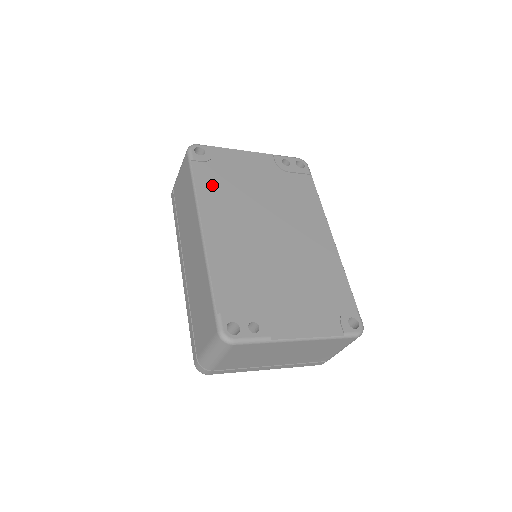
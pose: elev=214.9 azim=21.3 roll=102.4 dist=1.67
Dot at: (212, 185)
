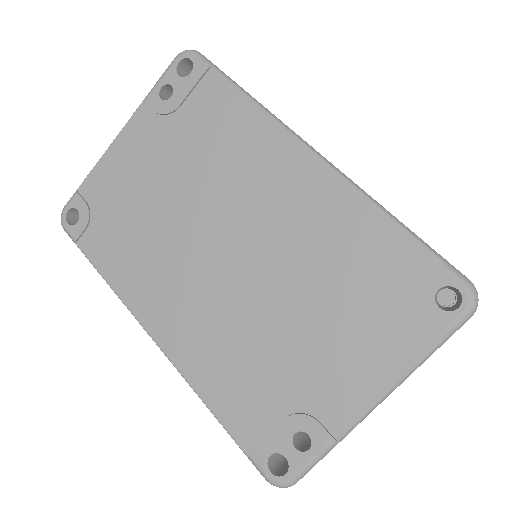
Dot at: (117, 254)
